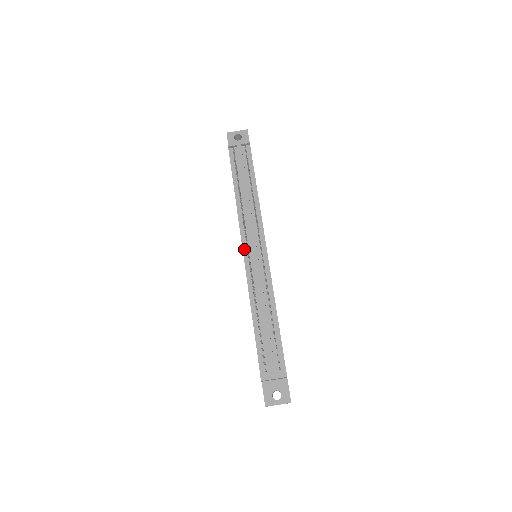
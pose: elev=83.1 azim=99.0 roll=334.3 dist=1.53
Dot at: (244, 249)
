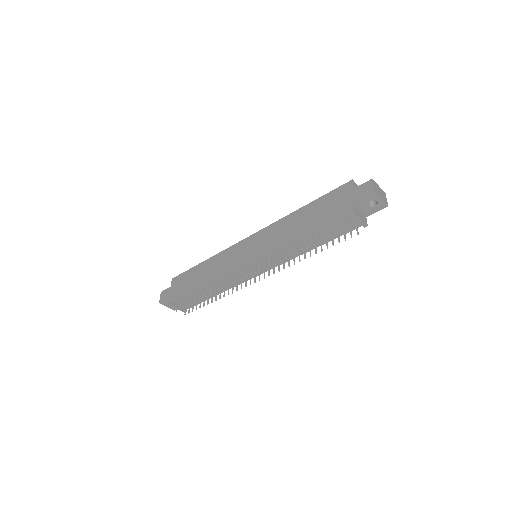
Dot at: (252, 263)
